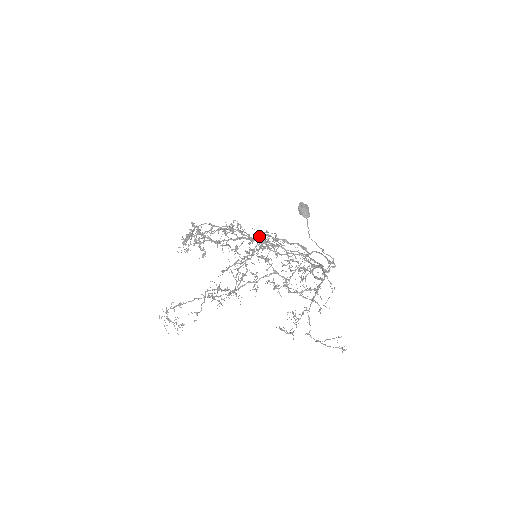
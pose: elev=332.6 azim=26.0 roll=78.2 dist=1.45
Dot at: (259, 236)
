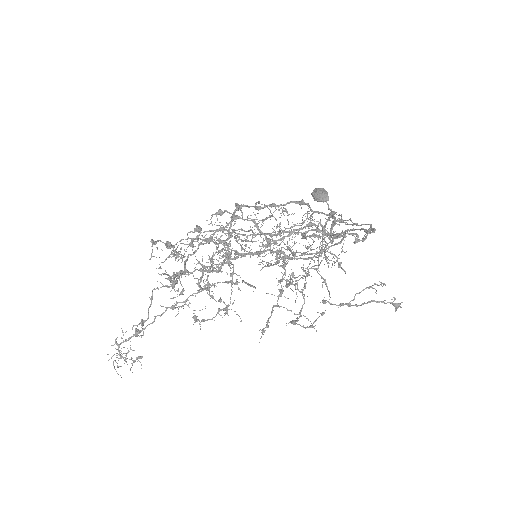
Dot at: (258, 234)
